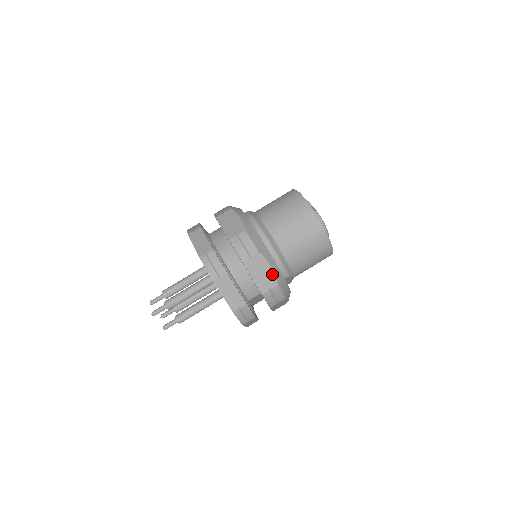
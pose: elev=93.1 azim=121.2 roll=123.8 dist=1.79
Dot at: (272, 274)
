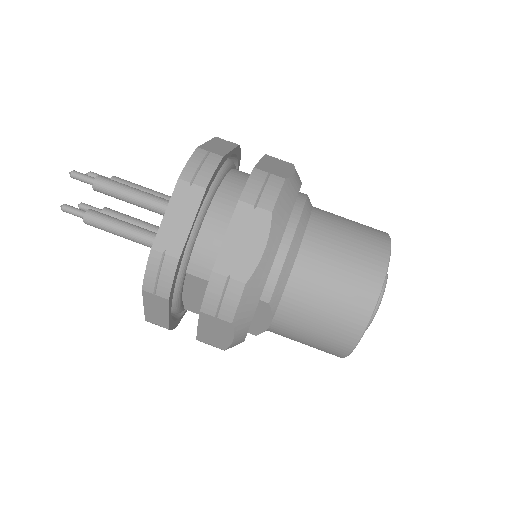
Dot at: (255, 260)
